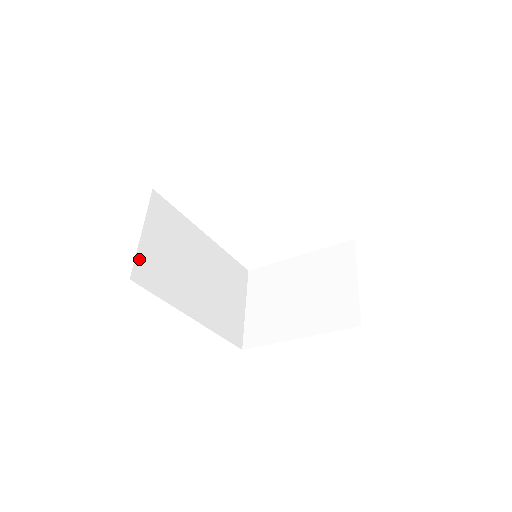
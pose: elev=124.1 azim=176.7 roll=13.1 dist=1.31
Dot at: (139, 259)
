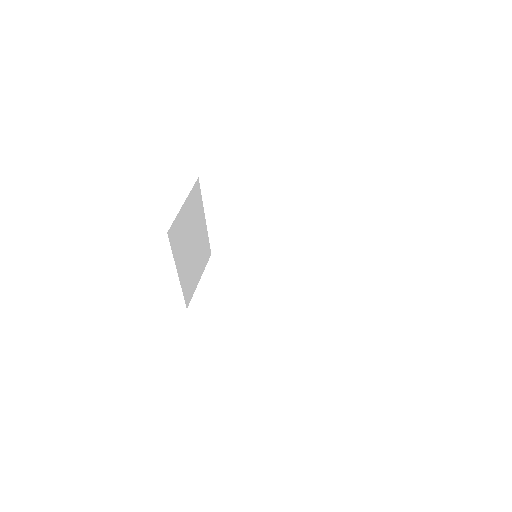
Dot at: (196, 296)
